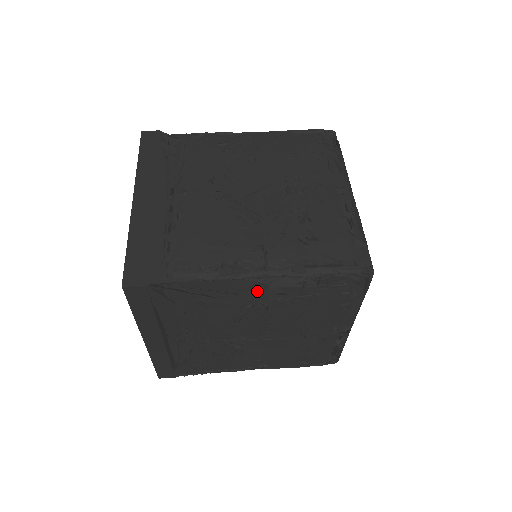
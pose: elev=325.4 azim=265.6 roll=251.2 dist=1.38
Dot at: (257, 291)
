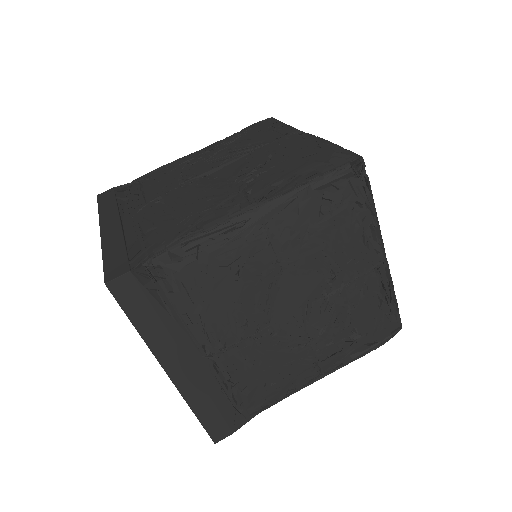
Dot at: occluded
